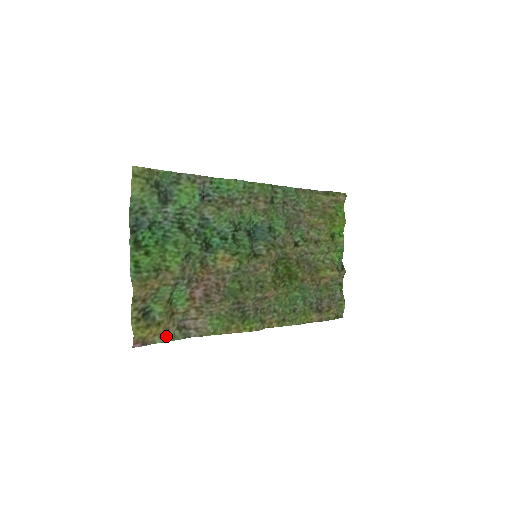
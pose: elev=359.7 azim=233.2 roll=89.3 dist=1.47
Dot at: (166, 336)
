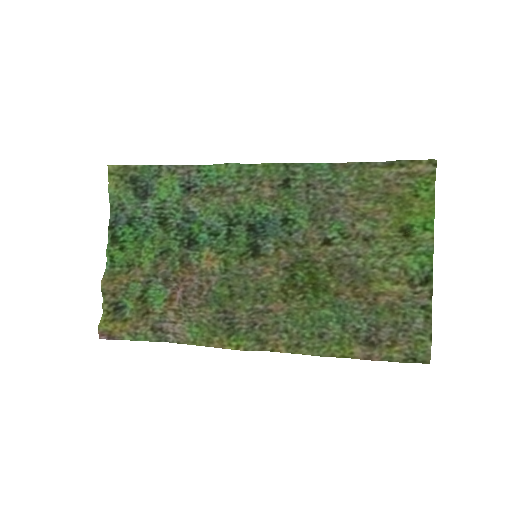
Dot at: (136, 335)
